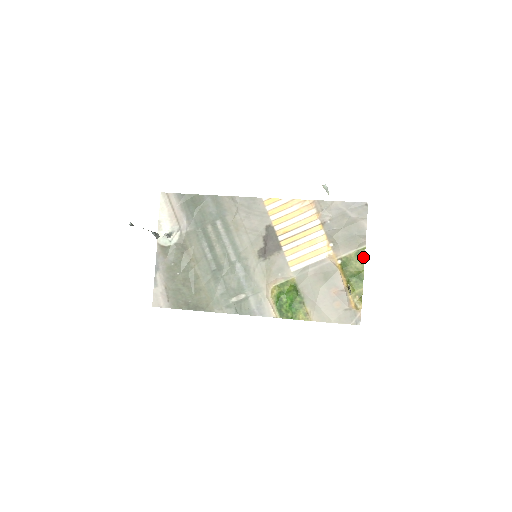
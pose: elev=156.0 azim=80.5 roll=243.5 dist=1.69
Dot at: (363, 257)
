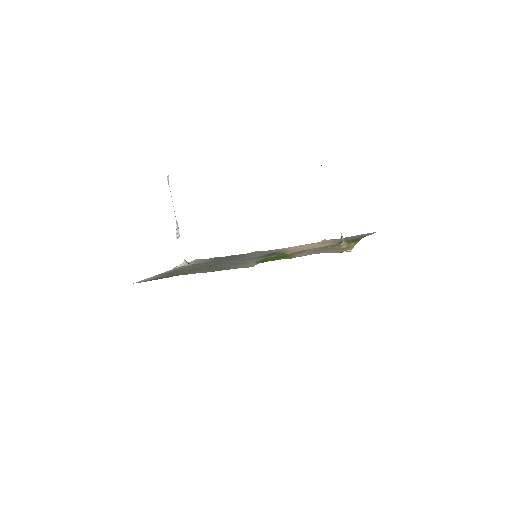
Dot at: occluded
